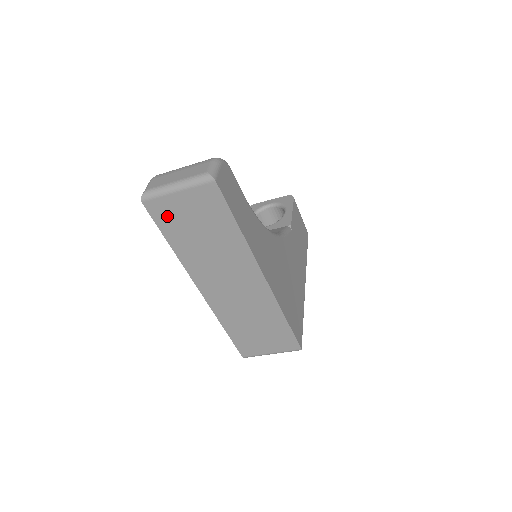
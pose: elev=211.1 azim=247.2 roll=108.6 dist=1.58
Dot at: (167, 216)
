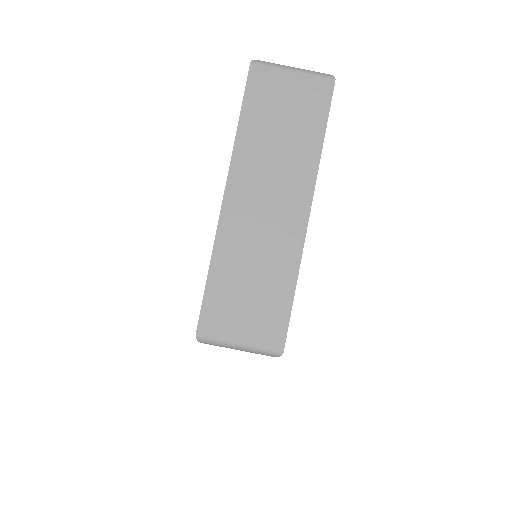
Dot at: (263, 90)
